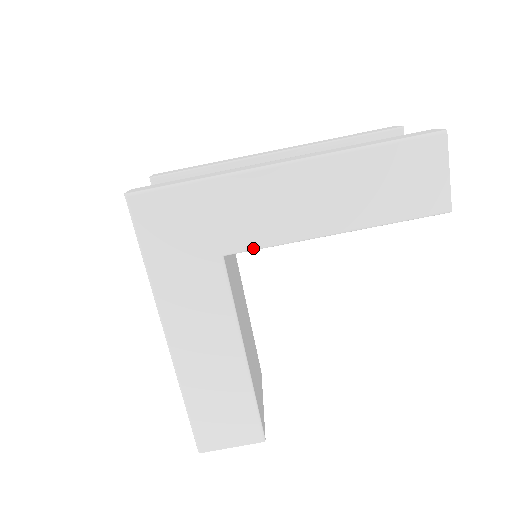
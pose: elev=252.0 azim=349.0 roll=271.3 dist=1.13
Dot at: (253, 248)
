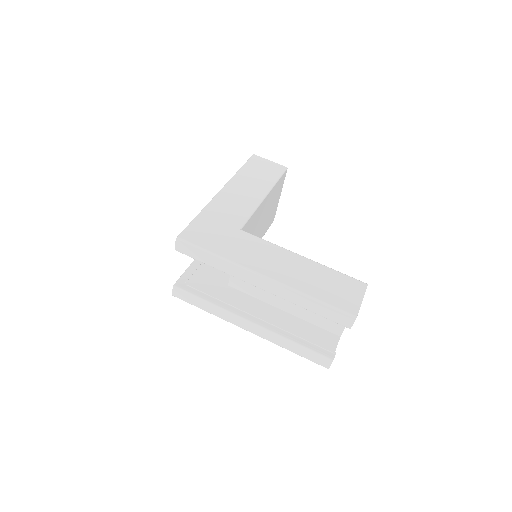
Dot at: (247, 219)
